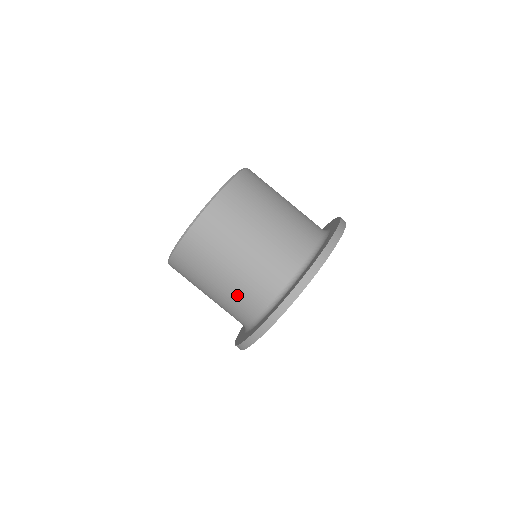
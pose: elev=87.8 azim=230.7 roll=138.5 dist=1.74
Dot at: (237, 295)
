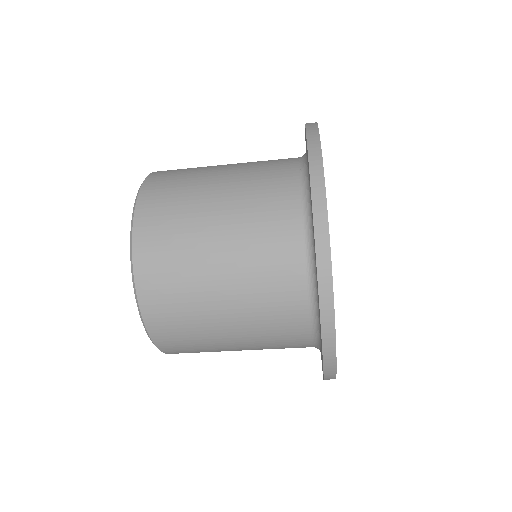
Dot at: occluded
